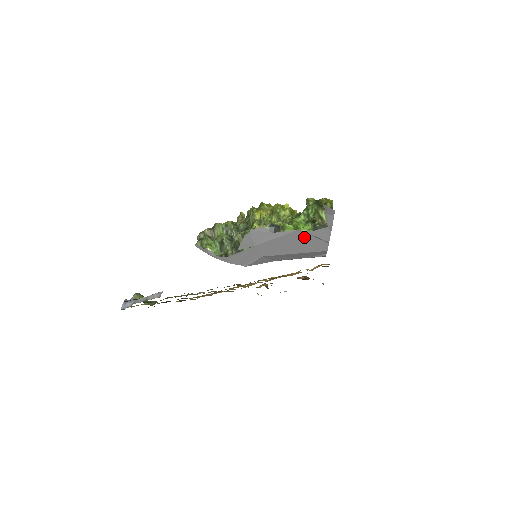
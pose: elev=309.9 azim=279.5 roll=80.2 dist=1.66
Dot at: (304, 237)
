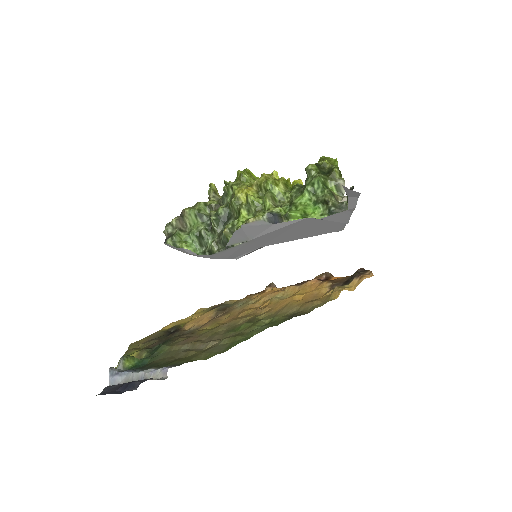
Dot at: (315, 223)
